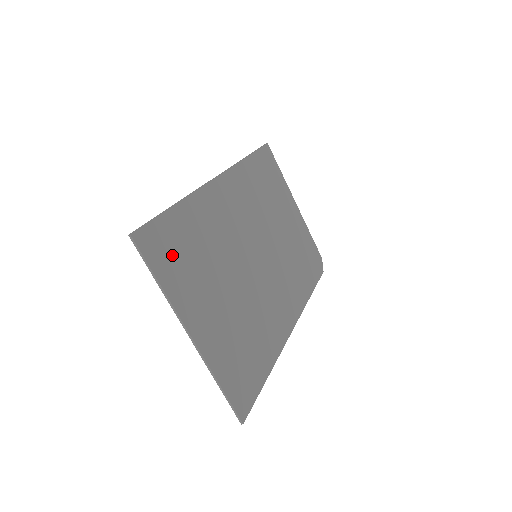
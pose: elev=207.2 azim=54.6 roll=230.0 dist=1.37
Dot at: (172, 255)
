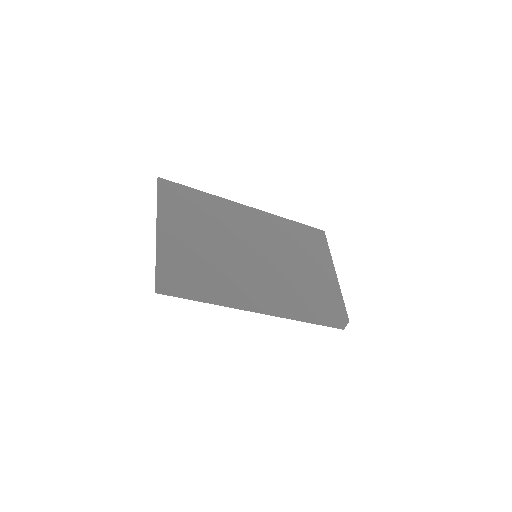
Dot at: (178, 200)
